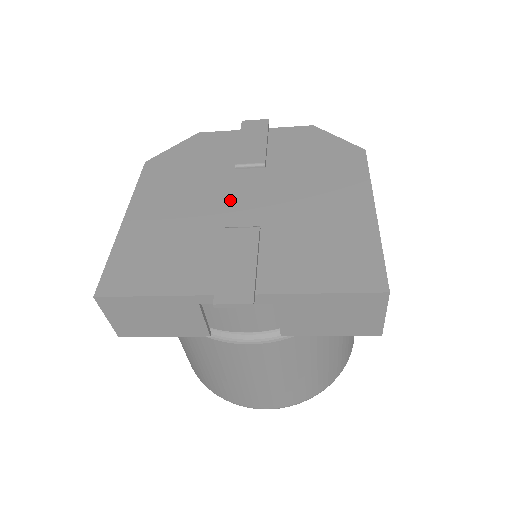
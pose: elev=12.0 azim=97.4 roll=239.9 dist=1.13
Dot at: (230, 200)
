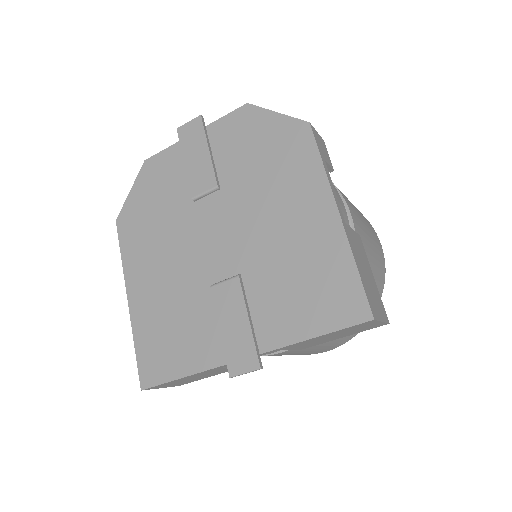
Dot at: (203, 246)
